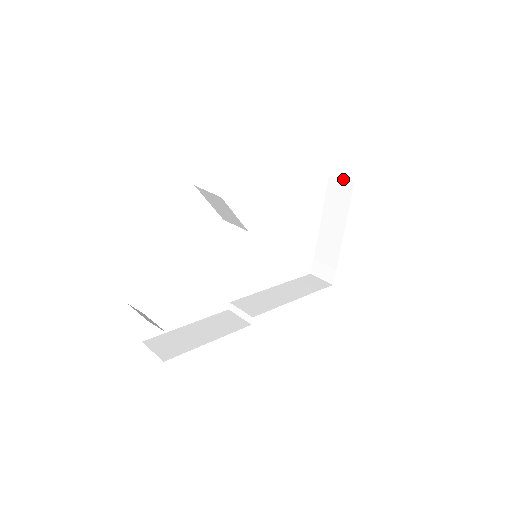
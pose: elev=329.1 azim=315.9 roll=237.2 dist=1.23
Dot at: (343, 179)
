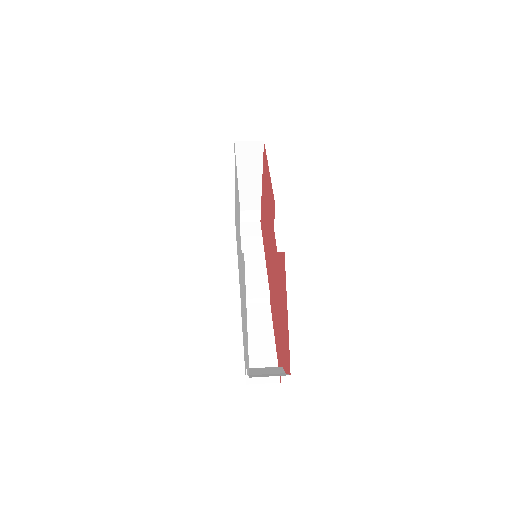
Dot at: (251, 141)
